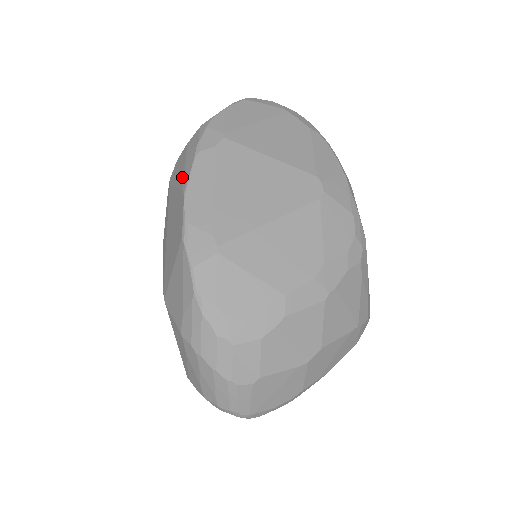
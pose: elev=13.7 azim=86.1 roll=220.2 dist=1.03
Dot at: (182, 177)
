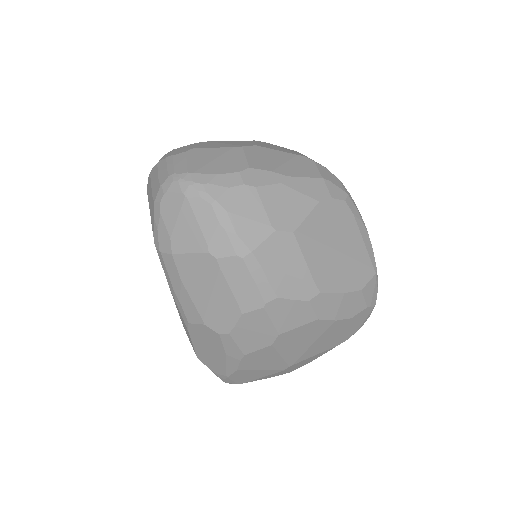
Dot at: occluded
